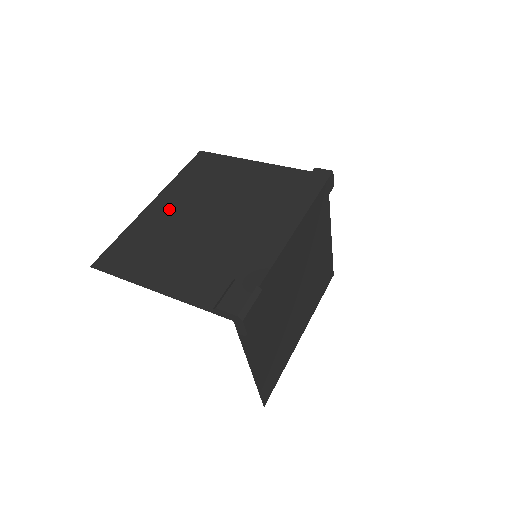
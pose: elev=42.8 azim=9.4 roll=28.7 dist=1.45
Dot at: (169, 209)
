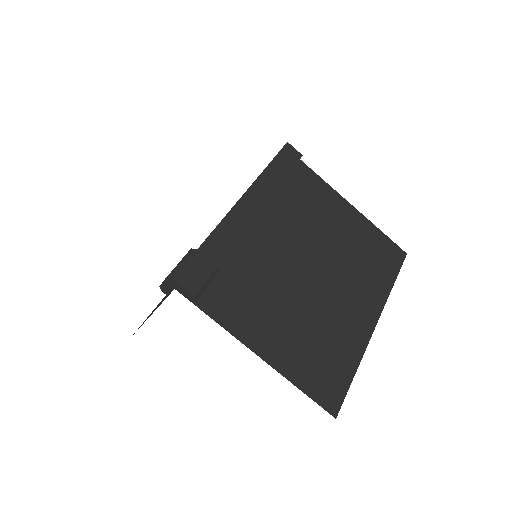
Dot at: occluded
